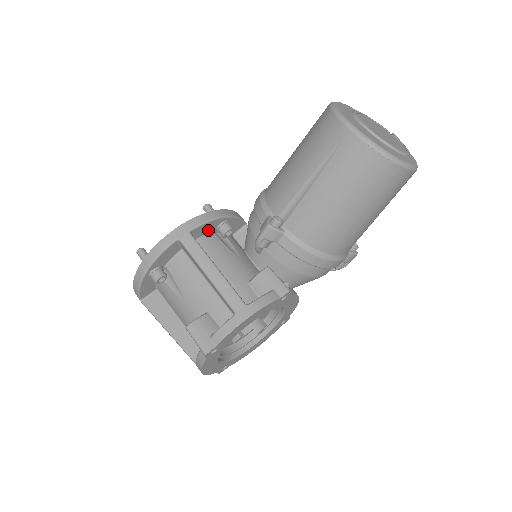
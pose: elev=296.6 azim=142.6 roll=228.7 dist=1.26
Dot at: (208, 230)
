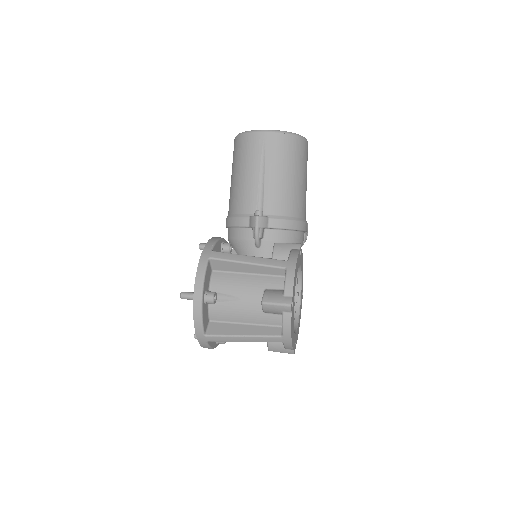
Dot at: (218, 251)
